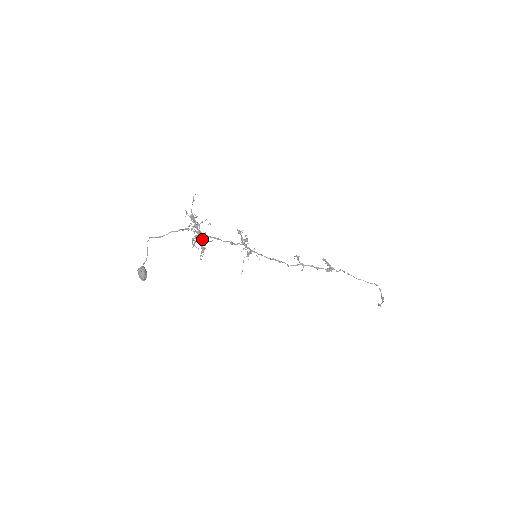
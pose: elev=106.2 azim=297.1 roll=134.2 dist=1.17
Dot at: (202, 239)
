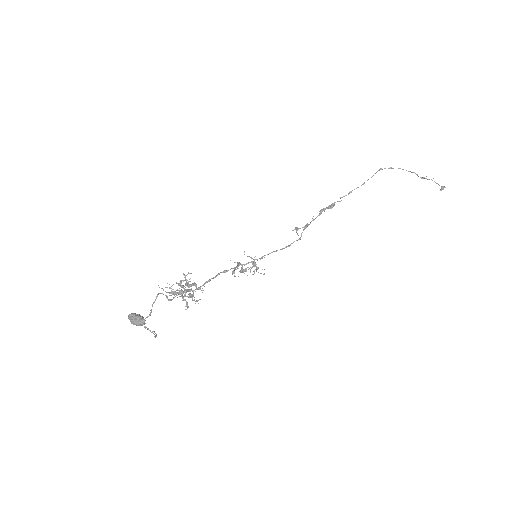
Dot at: (188, 285)
